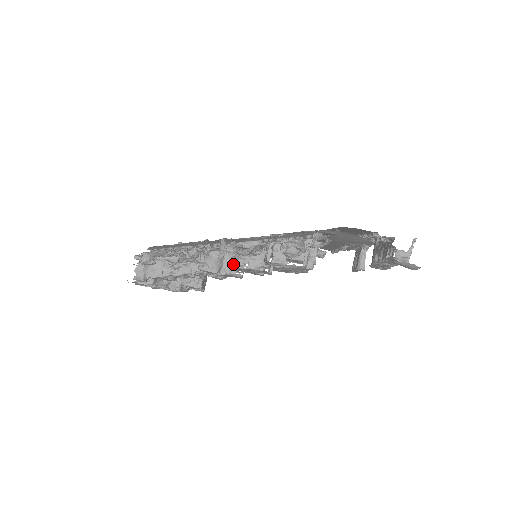
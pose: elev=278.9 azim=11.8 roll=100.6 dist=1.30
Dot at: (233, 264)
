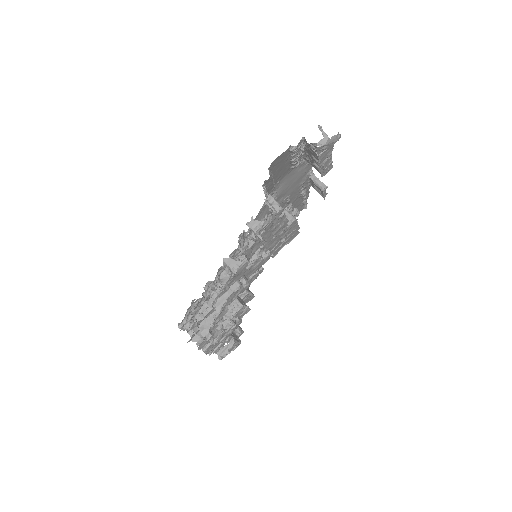
Dot at: occluded
